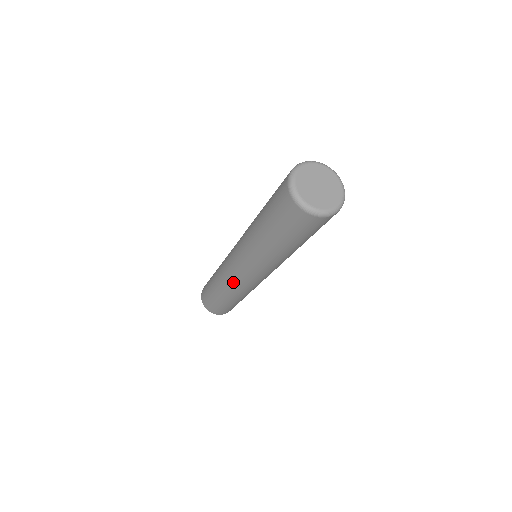
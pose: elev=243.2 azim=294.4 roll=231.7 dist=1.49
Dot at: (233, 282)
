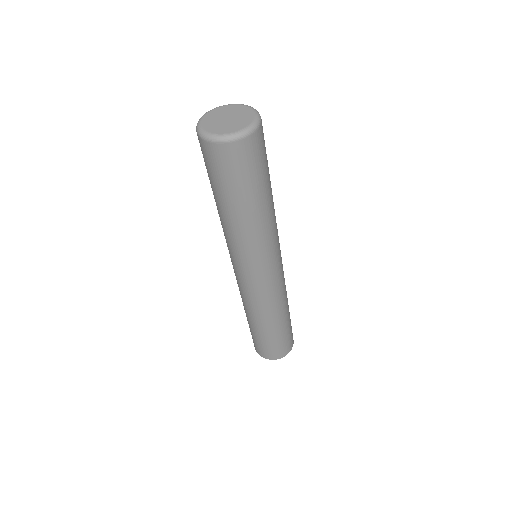
Dot at: (259, 298)
